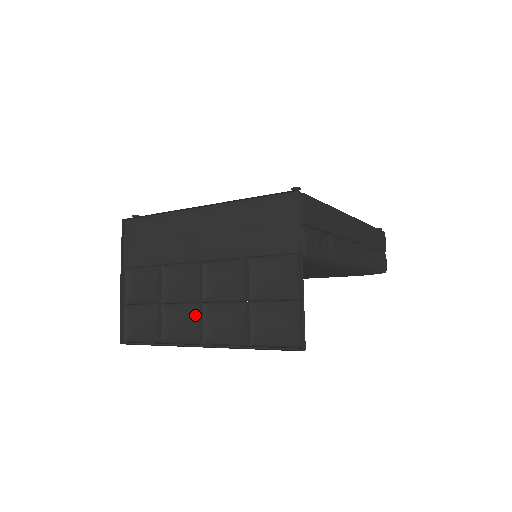
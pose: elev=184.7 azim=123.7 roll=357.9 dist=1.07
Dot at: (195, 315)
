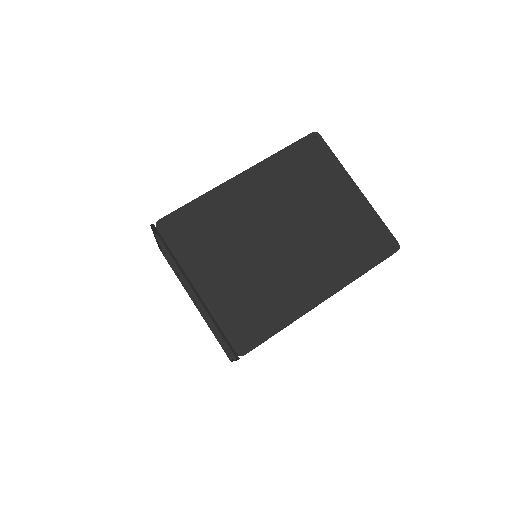
Dot at: occluded
